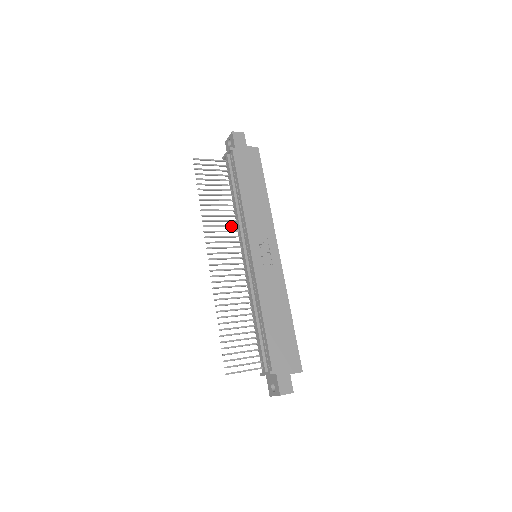
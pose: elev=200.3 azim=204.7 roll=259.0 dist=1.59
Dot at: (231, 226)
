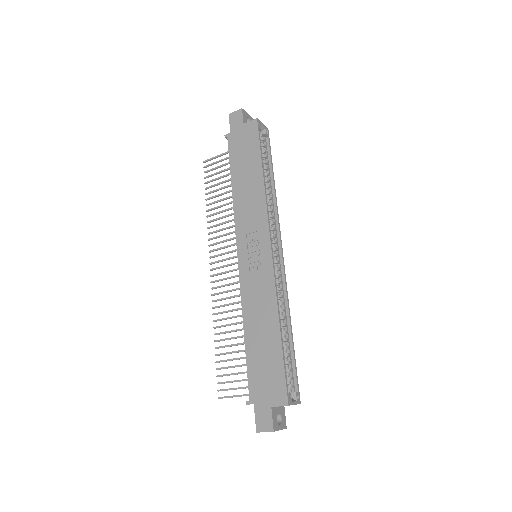
Dot at: occluded
